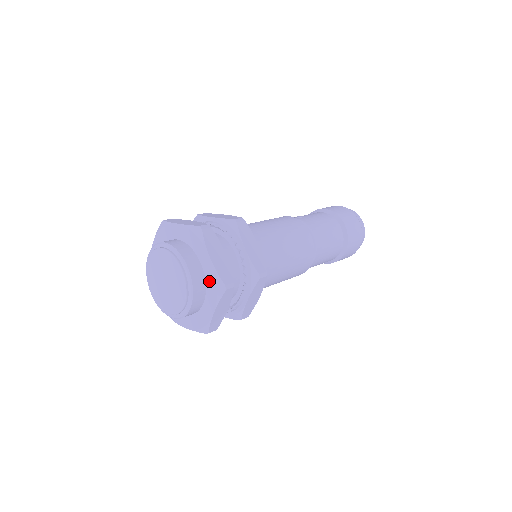
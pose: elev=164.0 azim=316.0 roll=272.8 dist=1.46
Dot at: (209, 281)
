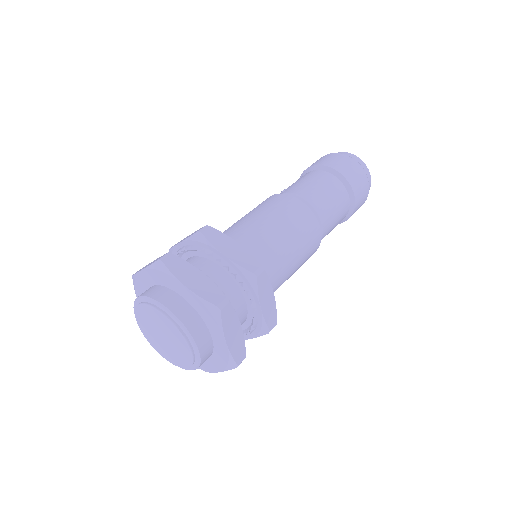
Dot at: (200, 311)
